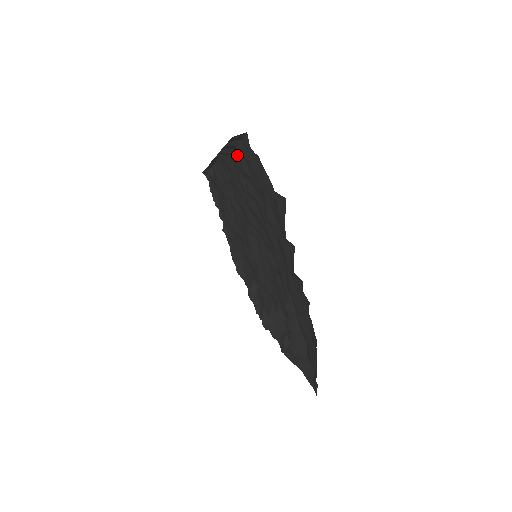
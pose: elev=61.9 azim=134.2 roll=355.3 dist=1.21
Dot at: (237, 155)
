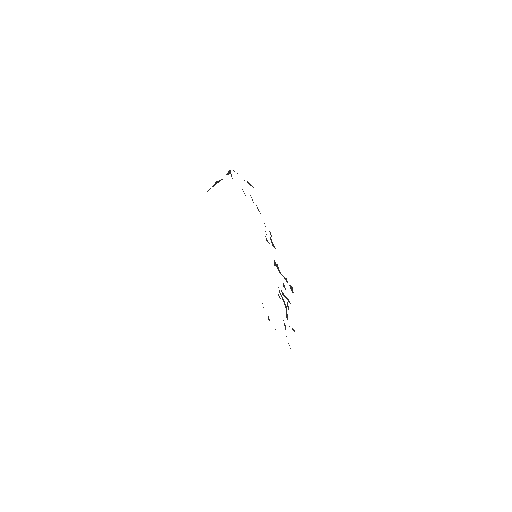
Dot at: occluded
